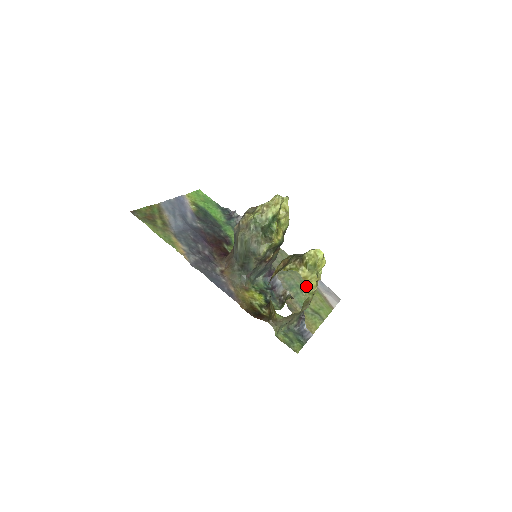
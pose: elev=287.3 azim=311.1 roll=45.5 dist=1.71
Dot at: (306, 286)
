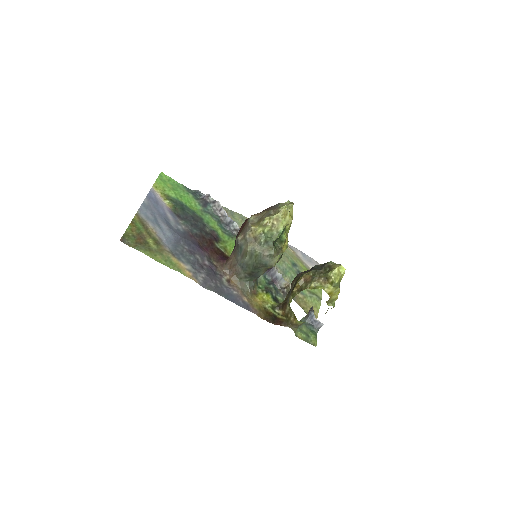
Dot at: (330, 299)
